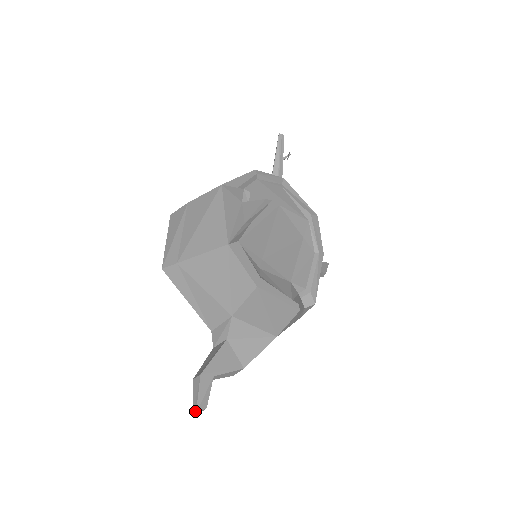
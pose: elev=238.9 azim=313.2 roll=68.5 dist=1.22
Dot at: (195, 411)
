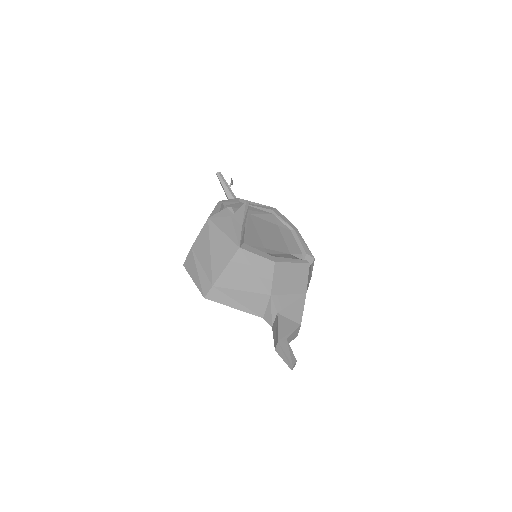
Dot at: (291, 366)
